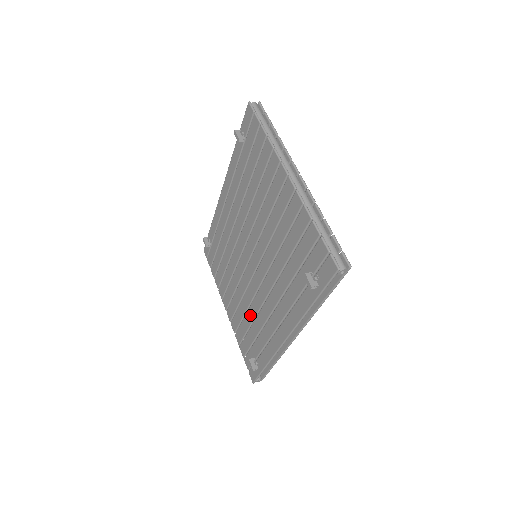
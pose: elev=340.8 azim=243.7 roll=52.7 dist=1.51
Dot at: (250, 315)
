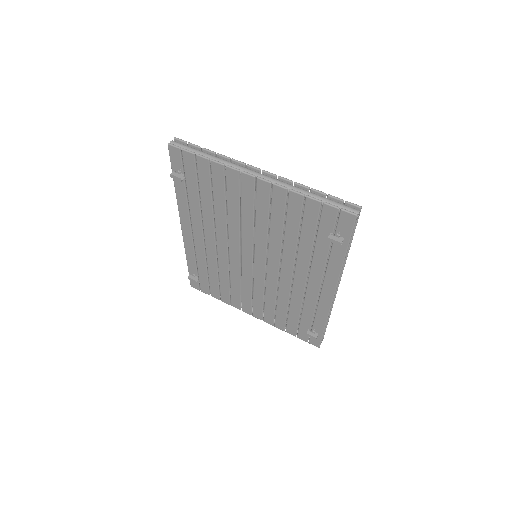
Dot at: (282, 302)
